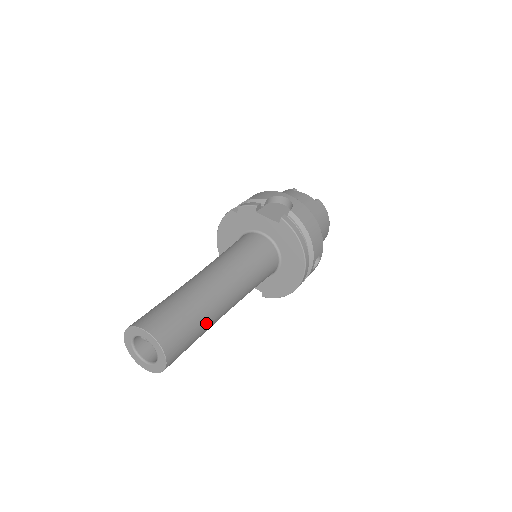
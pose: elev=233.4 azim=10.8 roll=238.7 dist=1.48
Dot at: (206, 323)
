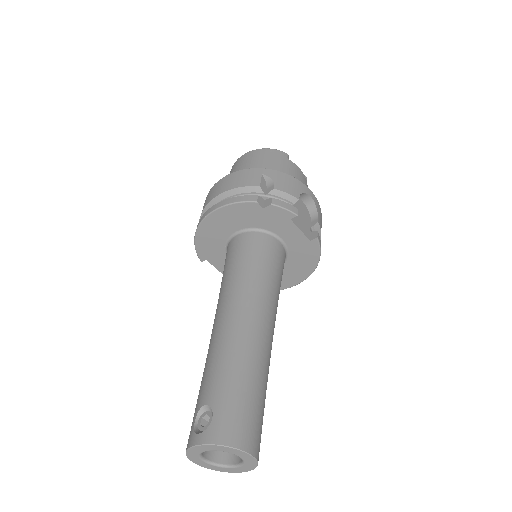
Dot at: occluded
